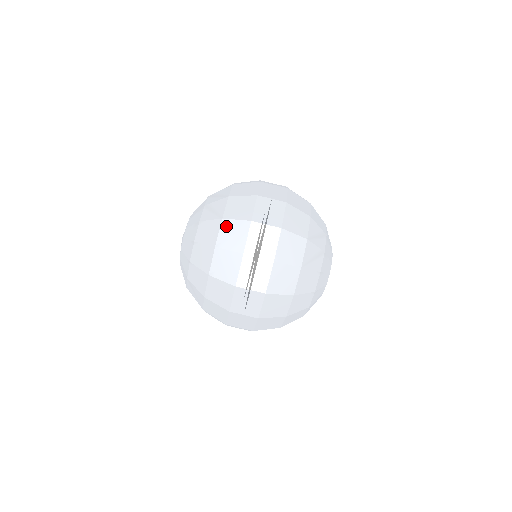
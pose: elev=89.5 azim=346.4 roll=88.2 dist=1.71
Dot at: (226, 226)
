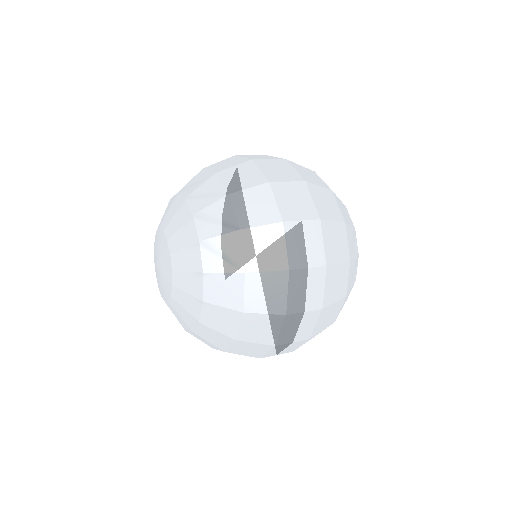
Dot at: (253, 283)
